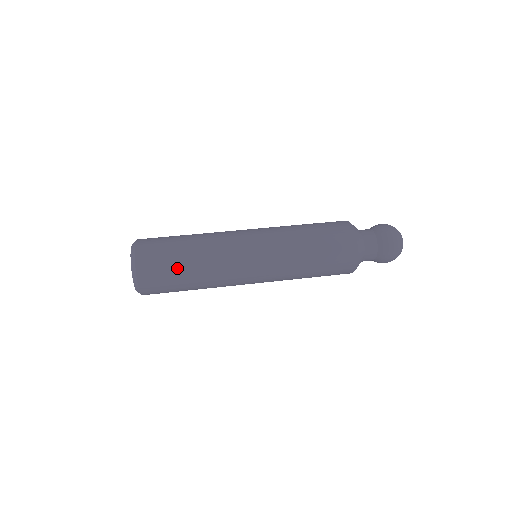
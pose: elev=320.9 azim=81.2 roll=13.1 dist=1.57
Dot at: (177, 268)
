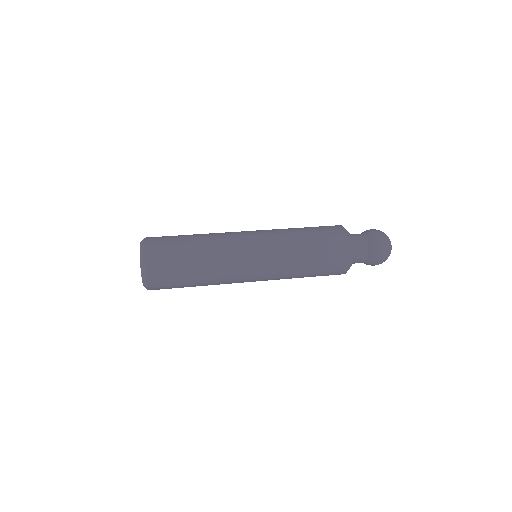
Dot at: (182, 239)
